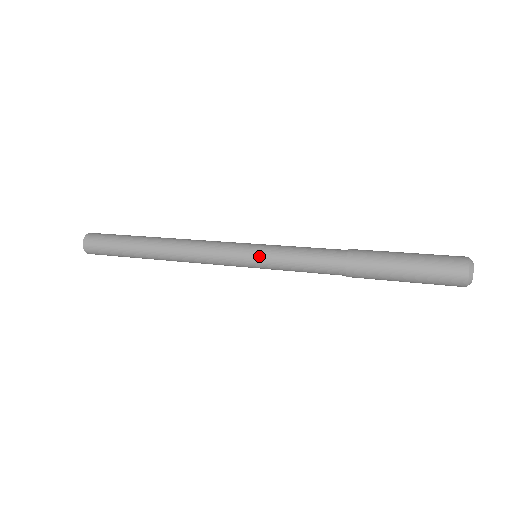
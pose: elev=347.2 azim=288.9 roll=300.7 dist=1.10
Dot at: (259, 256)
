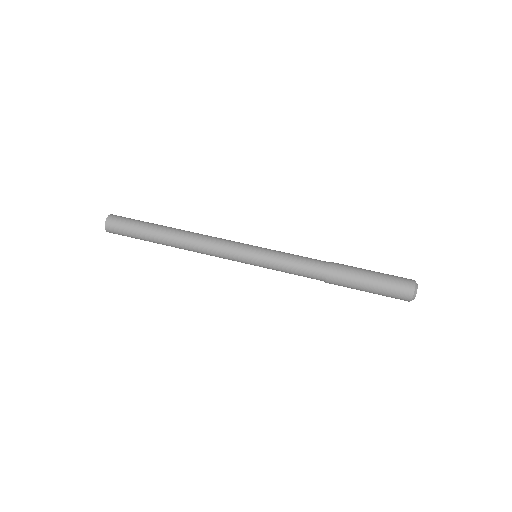
Dot at: (261, 254)
